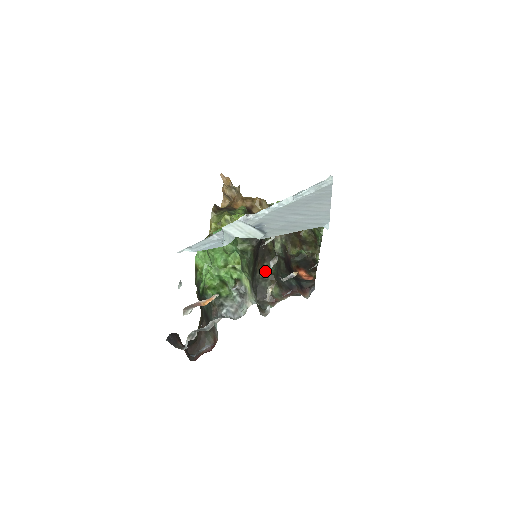
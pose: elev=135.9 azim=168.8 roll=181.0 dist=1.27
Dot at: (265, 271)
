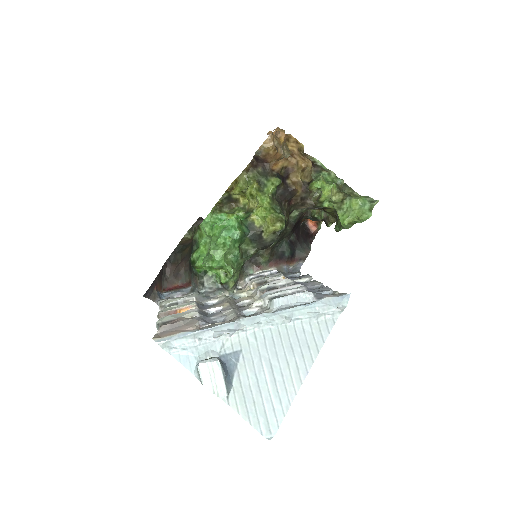
Dot at: occluded
